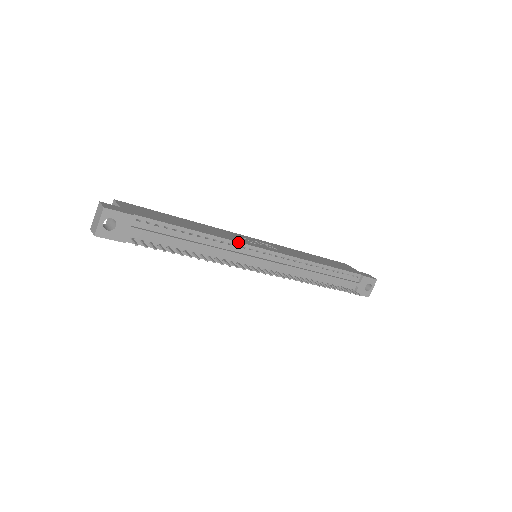
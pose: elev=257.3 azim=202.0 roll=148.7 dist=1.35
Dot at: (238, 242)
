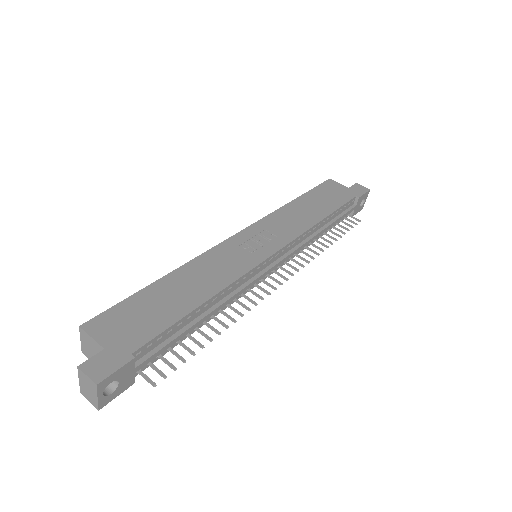
Dot at: (245, 274)
